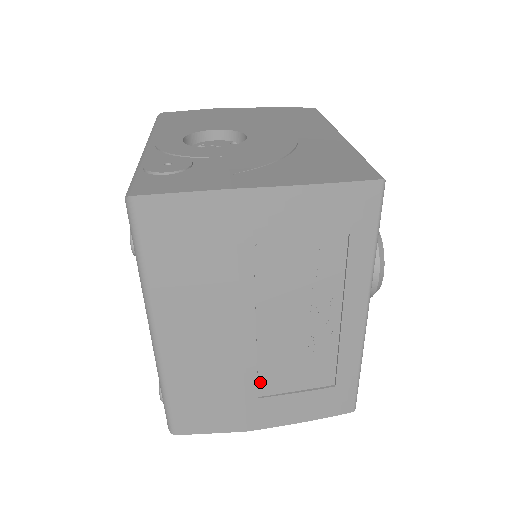
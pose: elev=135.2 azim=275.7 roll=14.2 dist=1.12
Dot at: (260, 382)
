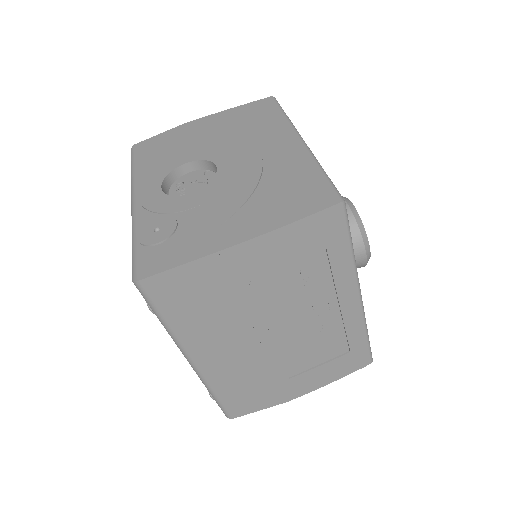
Dot at: (287, 368)
